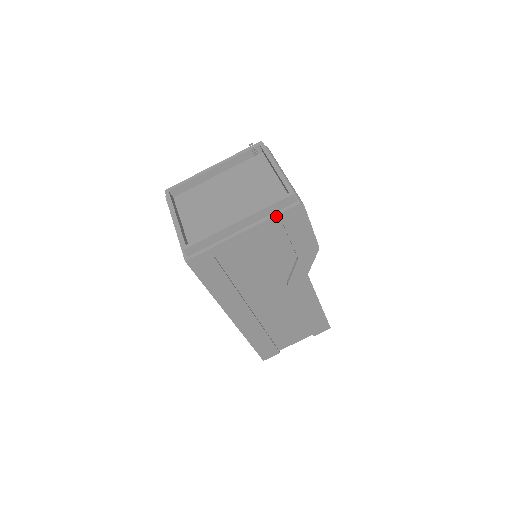
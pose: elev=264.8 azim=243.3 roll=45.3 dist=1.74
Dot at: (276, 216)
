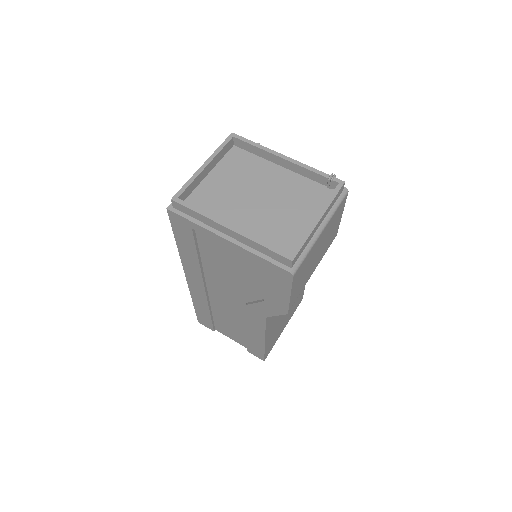
Dot at: (263, 259)
